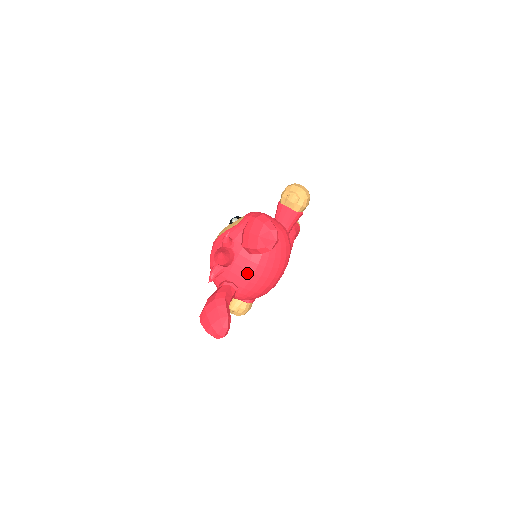
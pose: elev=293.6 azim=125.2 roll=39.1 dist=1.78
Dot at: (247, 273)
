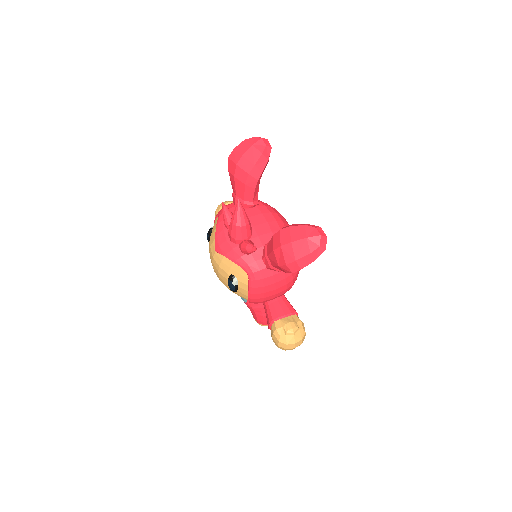
Dot at: (272, 224)
